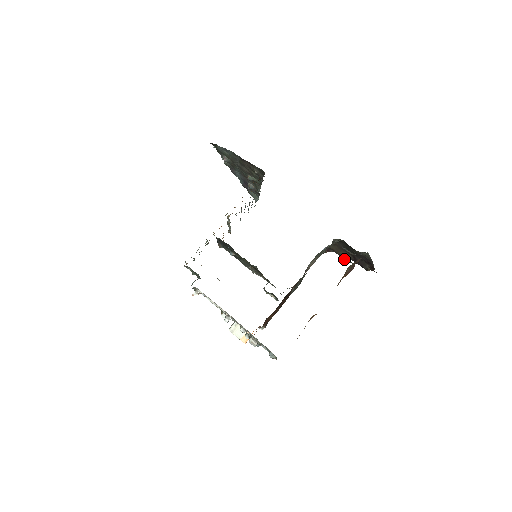
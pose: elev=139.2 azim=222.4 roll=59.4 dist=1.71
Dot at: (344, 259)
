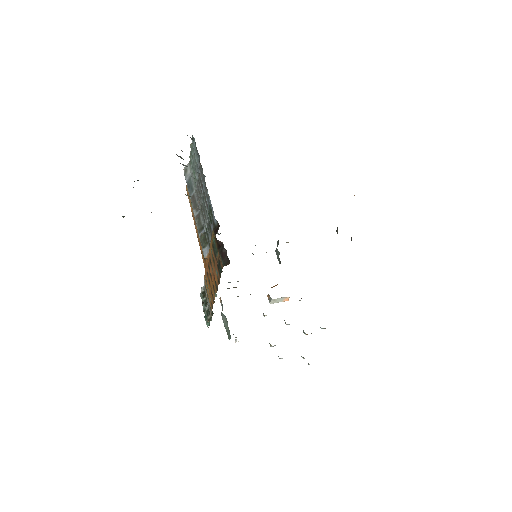
Dot at: occluded
